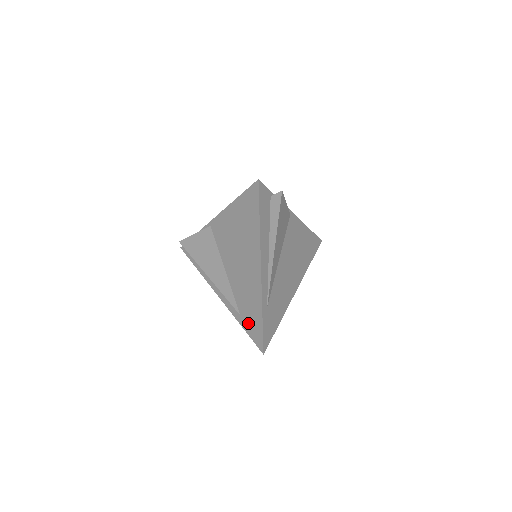
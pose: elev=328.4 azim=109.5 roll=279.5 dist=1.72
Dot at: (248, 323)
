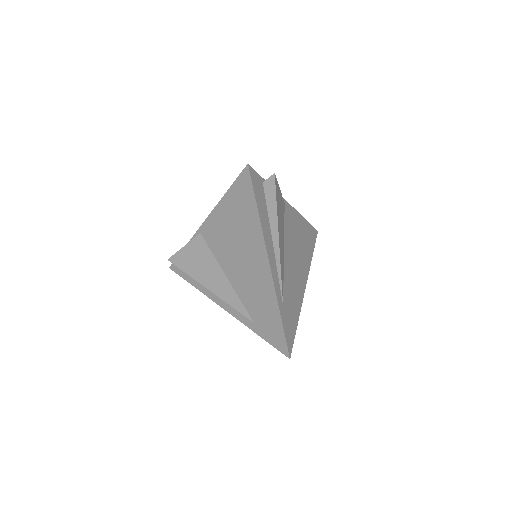
Dot at: (265, 329)
